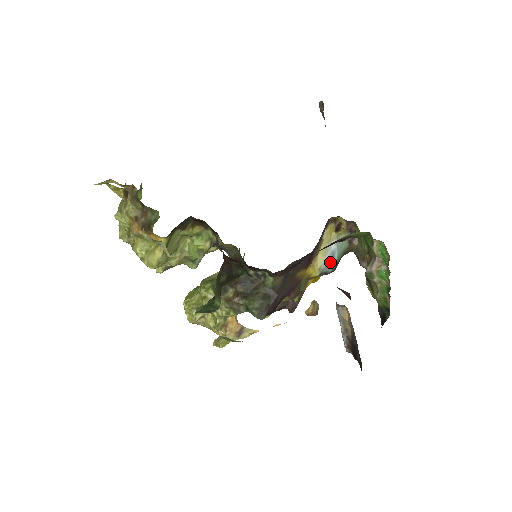
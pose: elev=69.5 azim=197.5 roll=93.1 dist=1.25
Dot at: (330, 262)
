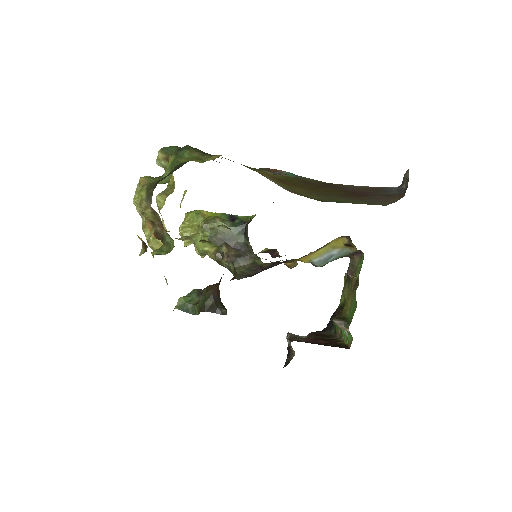
Dot at: (323, 261)
